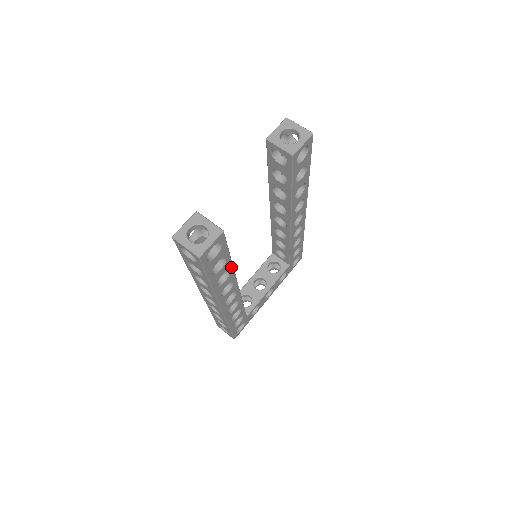
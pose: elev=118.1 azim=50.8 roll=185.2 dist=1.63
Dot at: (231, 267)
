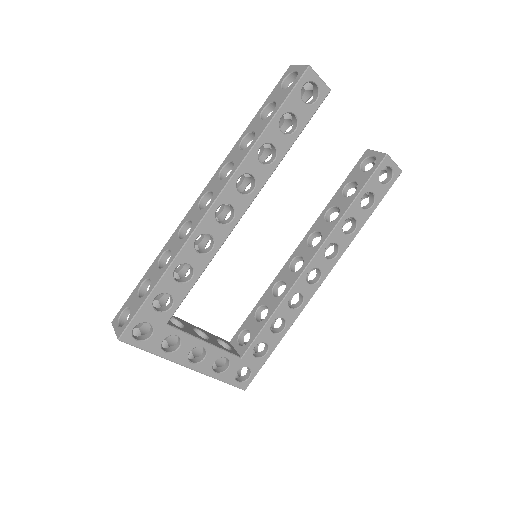
Dot at: (280, 159)
